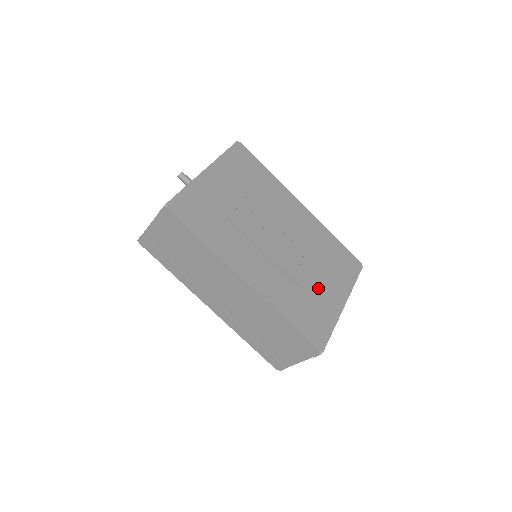
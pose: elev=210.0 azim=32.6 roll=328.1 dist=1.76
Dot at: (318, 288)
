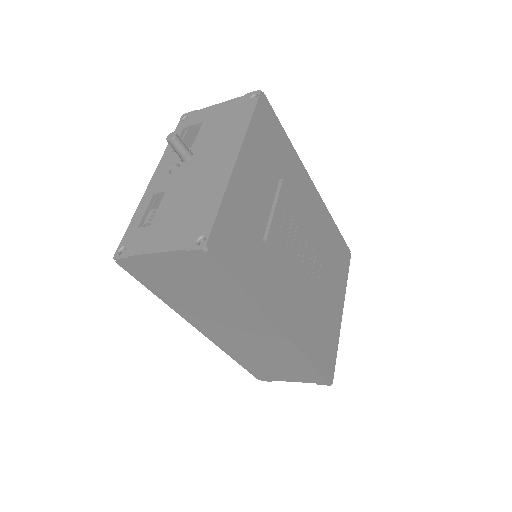
Dot at: (328, 303)
